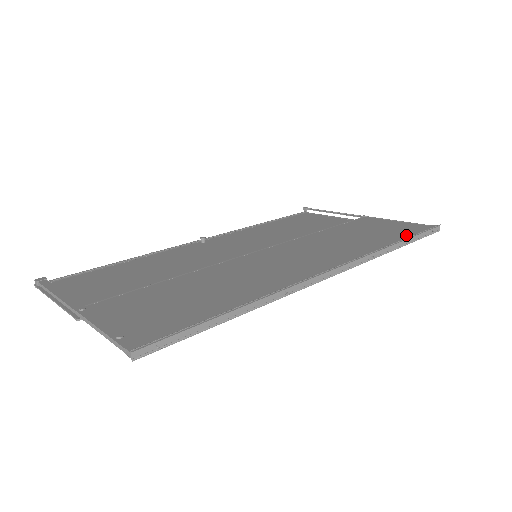
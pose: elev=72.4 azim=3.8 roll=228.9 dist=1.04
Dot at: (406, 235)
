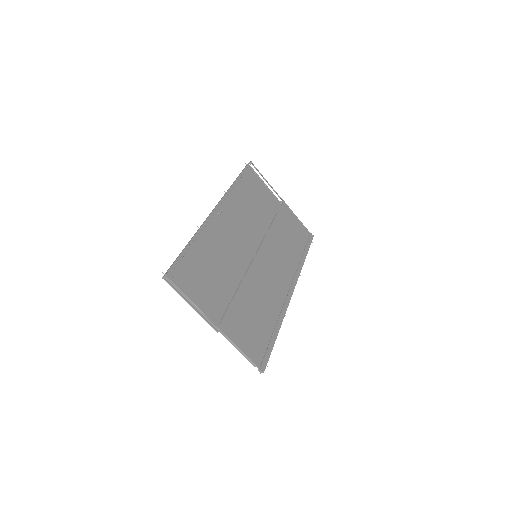
Dot at: (306, 248)
